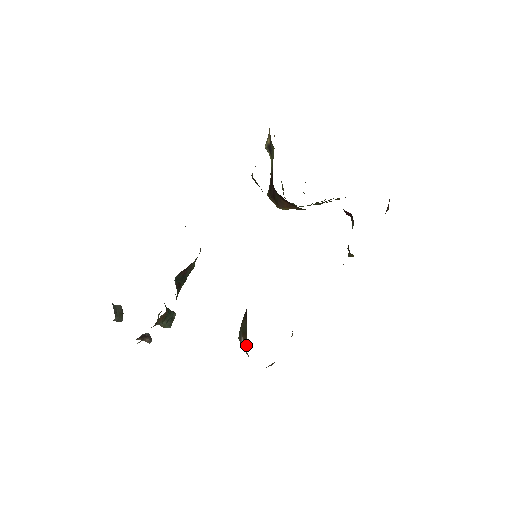
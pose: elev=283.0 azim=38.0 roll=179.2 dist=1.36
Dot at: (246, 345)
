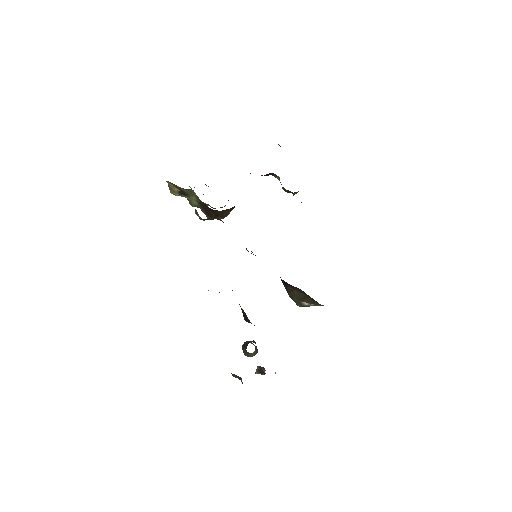
Dot at: (314, 302)
